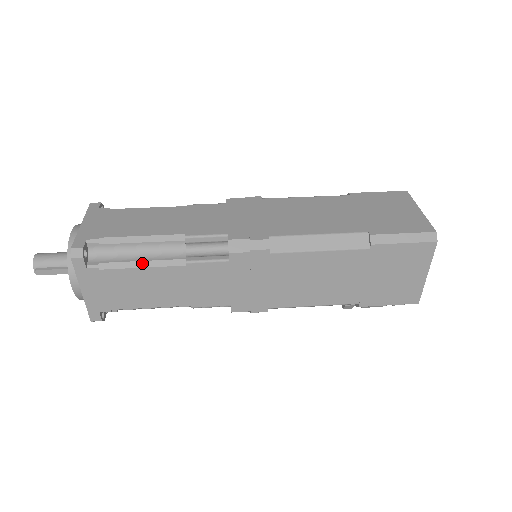
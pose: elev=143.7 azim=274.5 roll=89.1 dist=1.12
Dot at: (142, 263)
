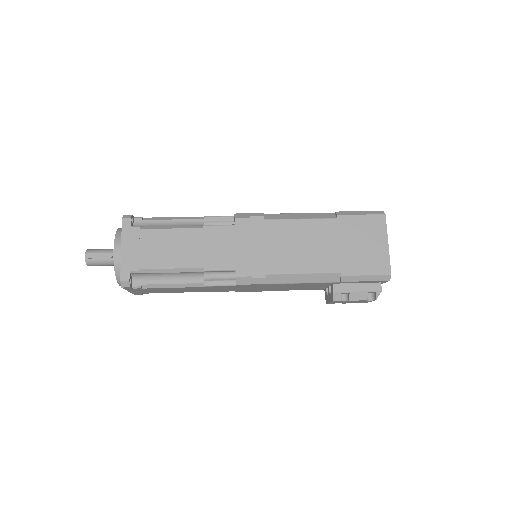
Dot at: (171, 227)
